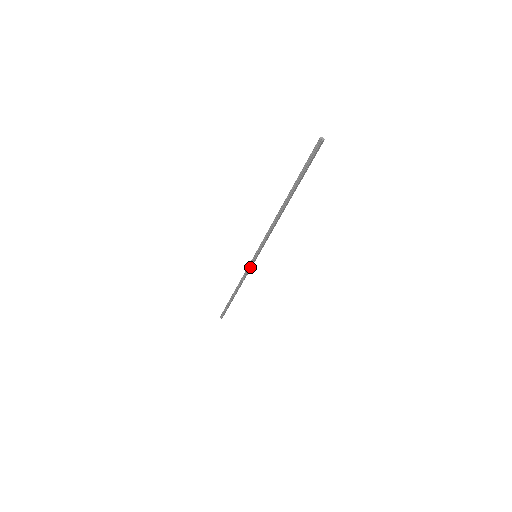
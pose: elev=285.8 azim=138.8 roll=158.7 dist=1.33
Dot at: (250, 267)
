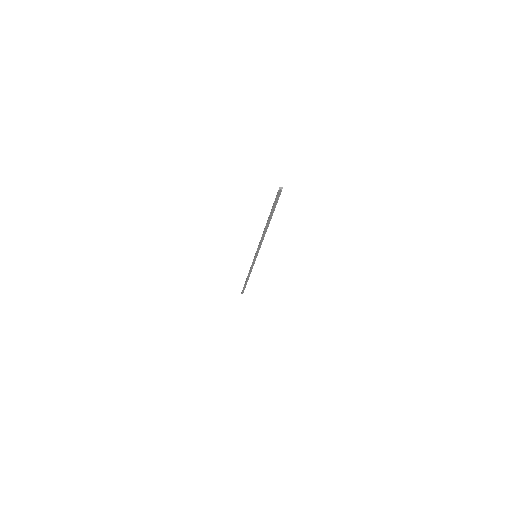
Dot at: (254, 263)
